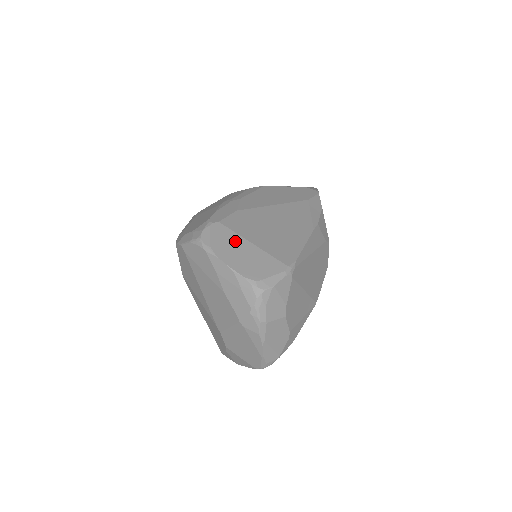
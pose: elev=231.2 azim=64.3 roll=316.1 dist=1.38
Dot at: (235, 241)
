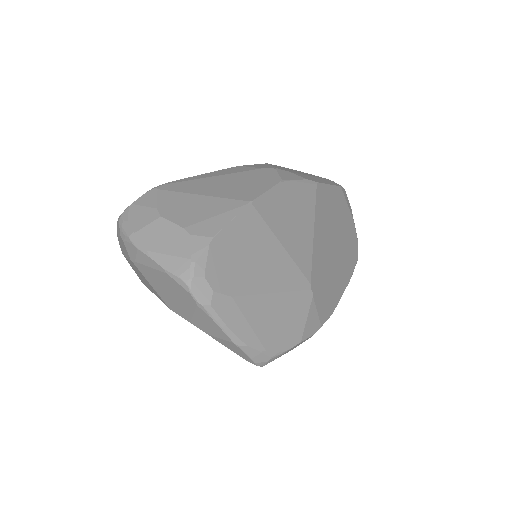
Dot at: occluded
